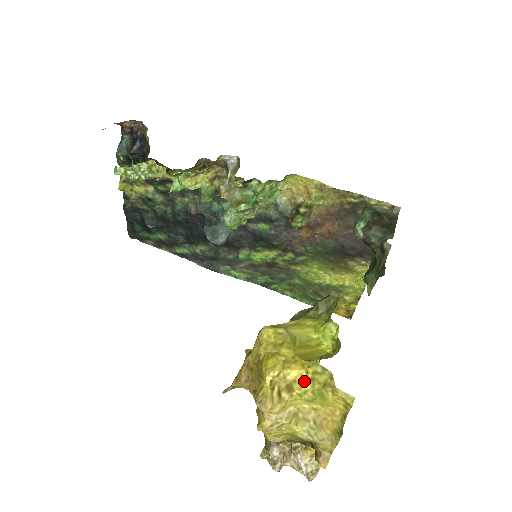
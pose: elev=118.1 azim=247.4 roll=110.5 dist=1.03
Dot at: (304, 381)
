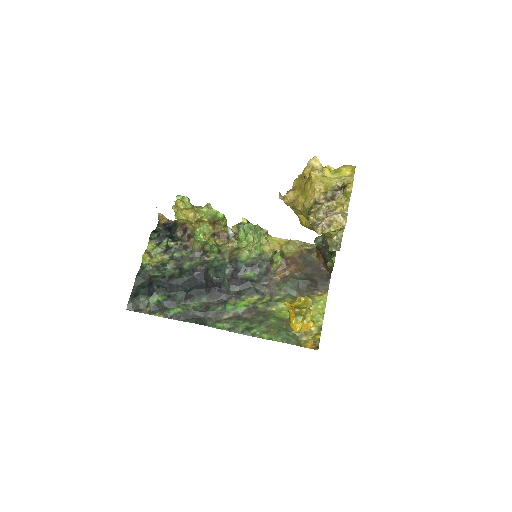
Dot at: occluded
